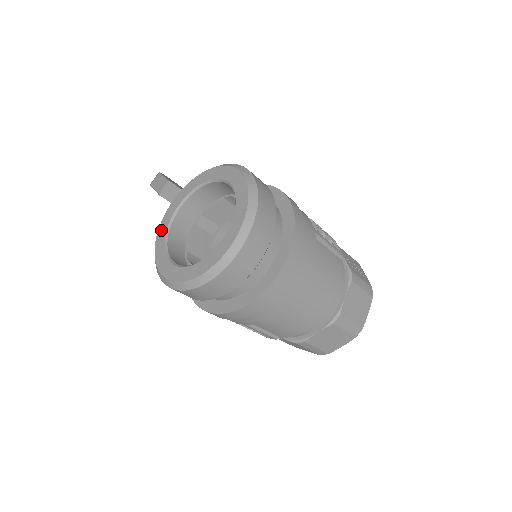
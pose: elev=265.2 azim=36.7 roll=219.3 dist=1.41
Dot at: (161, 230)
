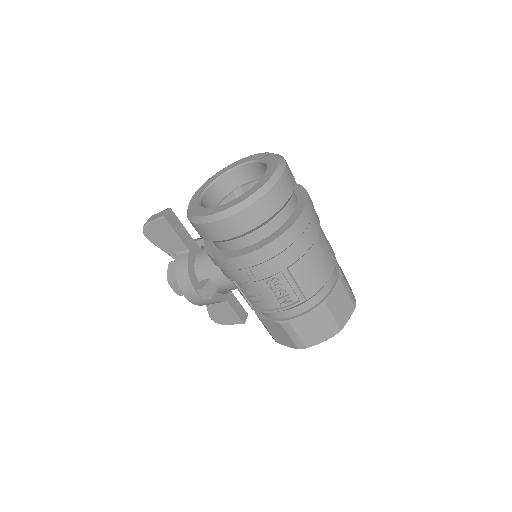
Dot at: (193, 208)
